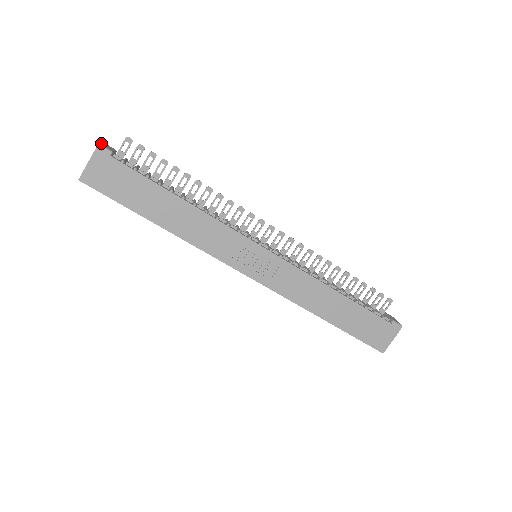
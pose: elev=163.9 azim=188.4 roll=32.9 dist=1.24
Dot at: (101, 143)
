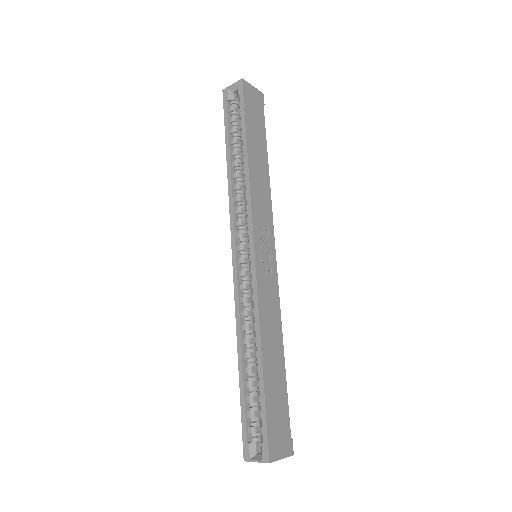
Dot at: occluded
